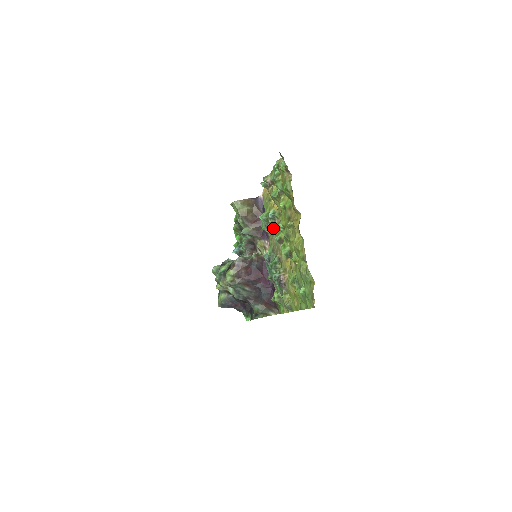
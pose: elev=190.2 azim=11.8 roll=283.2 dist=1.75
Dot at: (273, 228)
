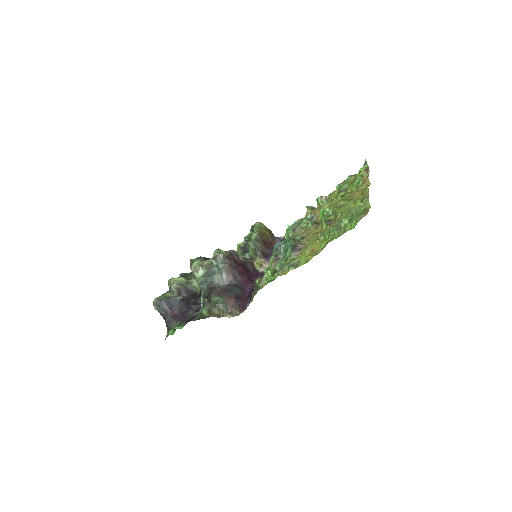
Dot at: (303, 228)
